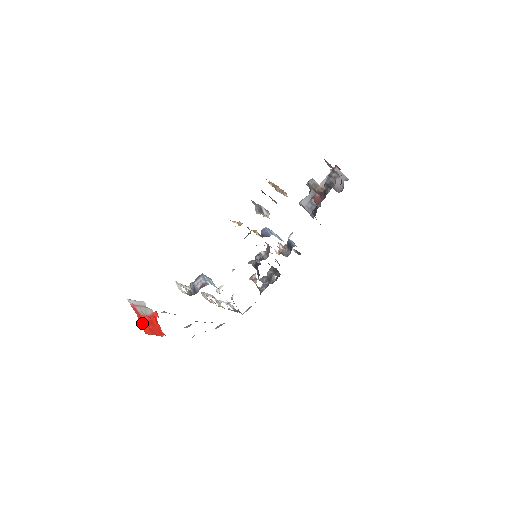
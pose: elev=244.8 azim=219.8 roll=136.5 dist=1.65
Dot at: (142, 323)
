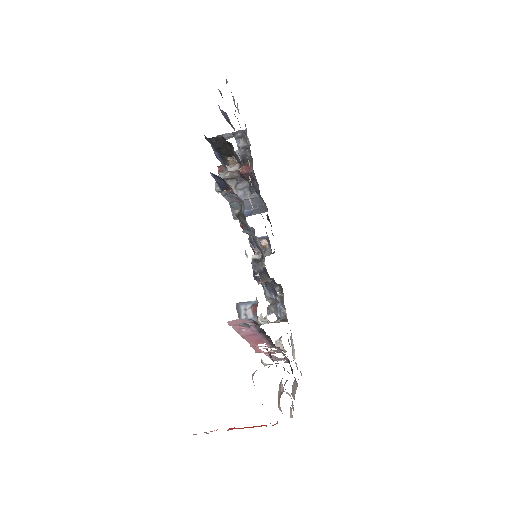
Dot at: occluded
